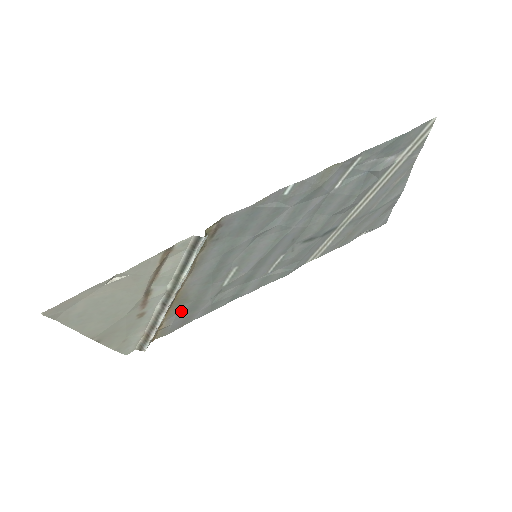
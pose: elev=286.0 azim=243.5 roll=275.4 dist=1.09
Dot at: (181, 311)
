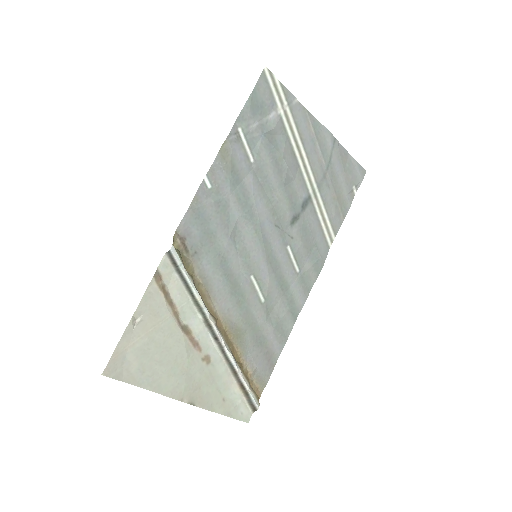
Dot at: (250, 347)
